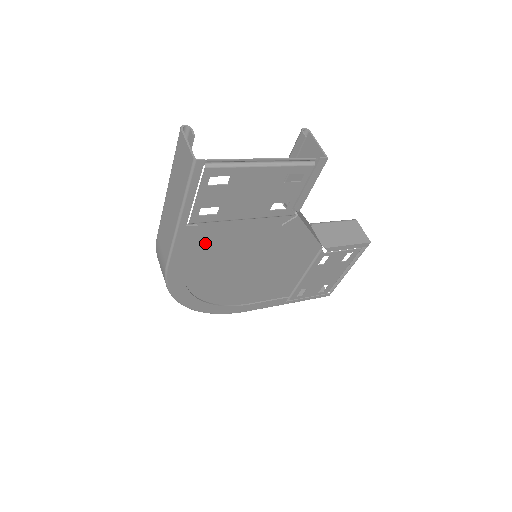
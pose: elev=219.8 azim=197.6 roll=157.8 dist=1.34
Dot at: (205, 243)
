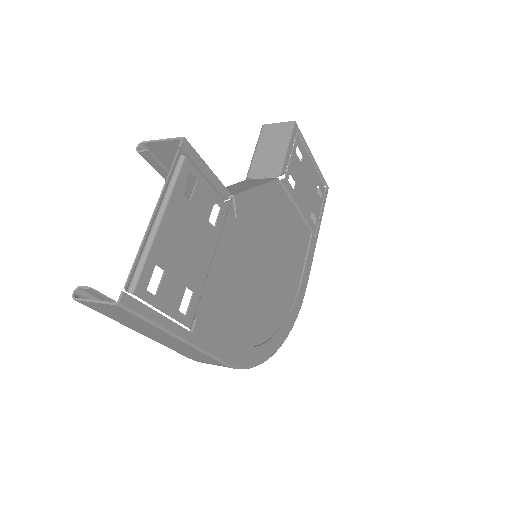
Dot at: (219, 314)
